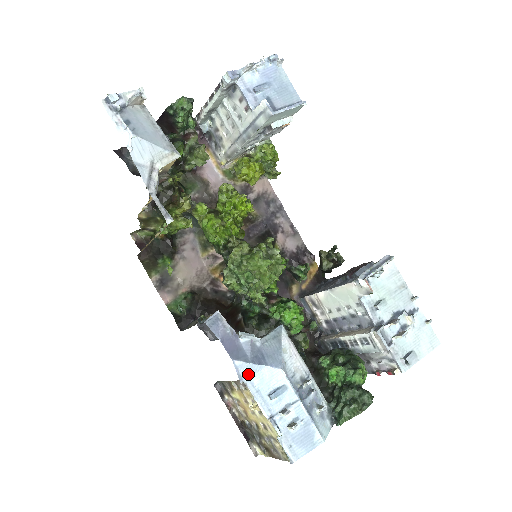
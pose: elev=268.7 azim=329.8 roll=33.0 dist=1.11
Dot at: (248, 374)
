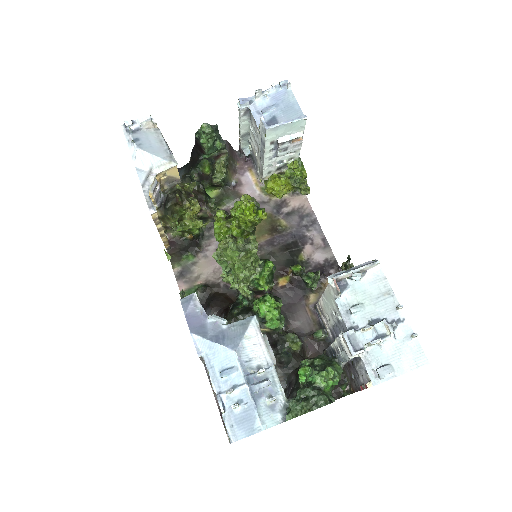
Dot at: (206, 350)
